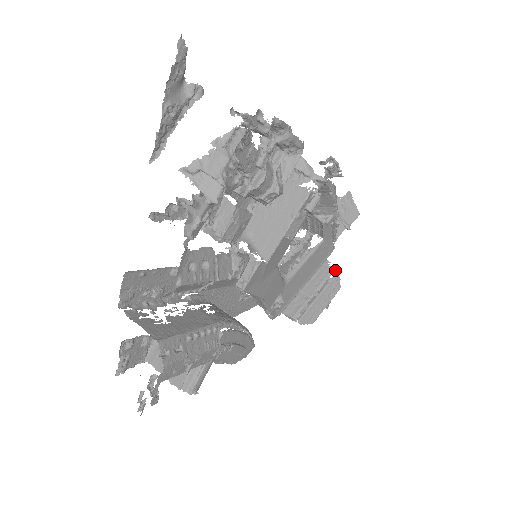
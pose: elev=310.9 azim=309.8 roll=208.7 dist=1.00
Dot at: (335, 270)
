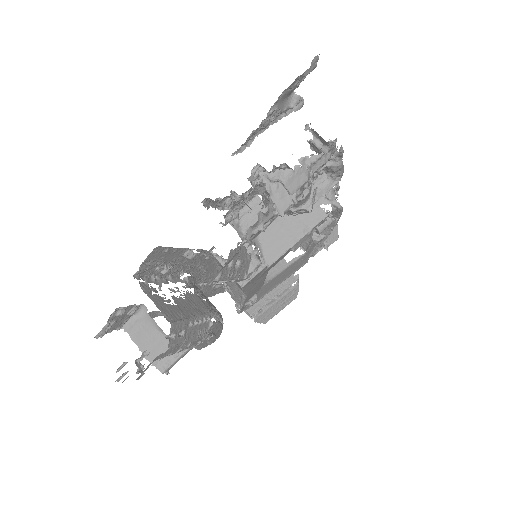
Dot at: (298, 280)
